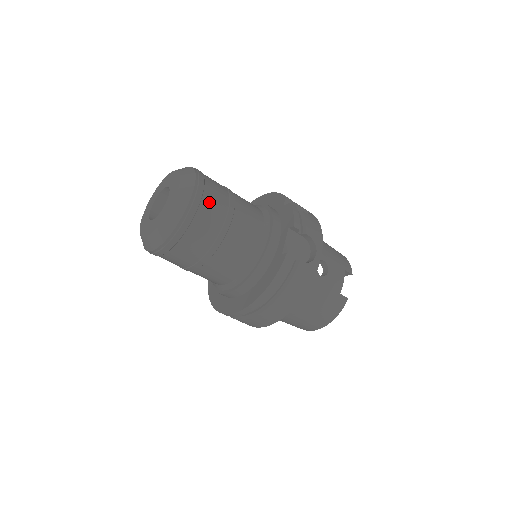
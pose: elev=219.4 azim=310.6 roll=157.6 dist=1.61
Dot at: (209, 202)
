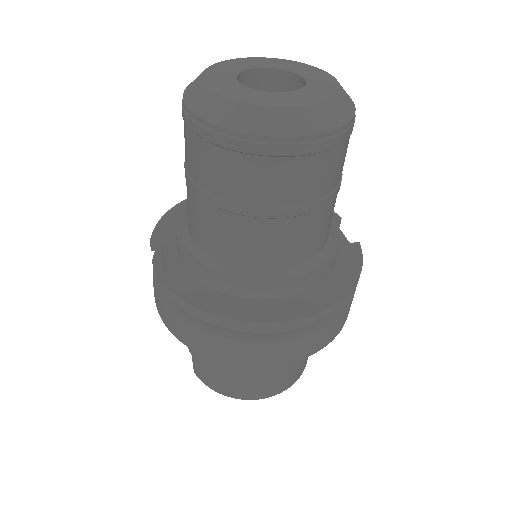
Dot at: occluded
